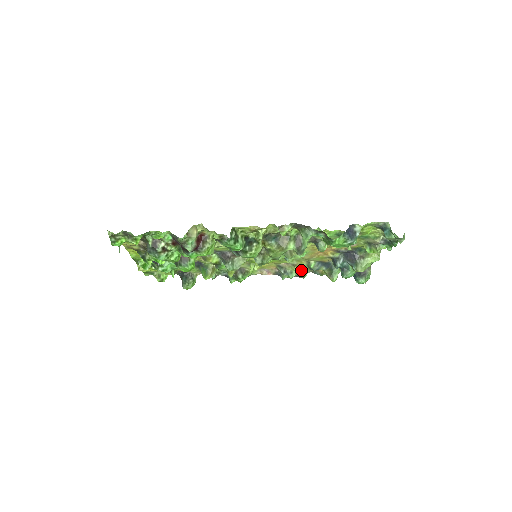
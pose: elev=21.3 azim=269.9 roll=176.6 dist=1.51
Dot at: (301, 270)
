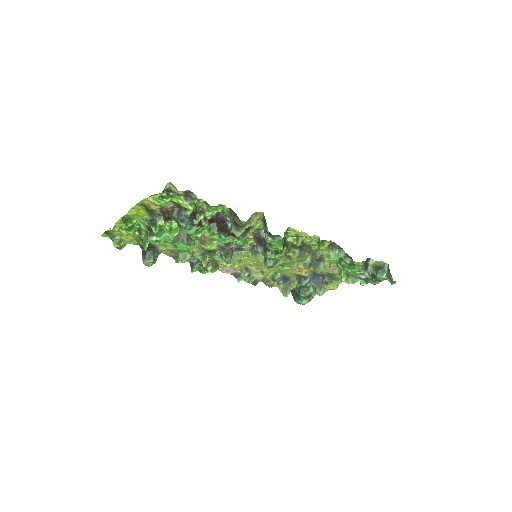
Dot at: (257, 277)
